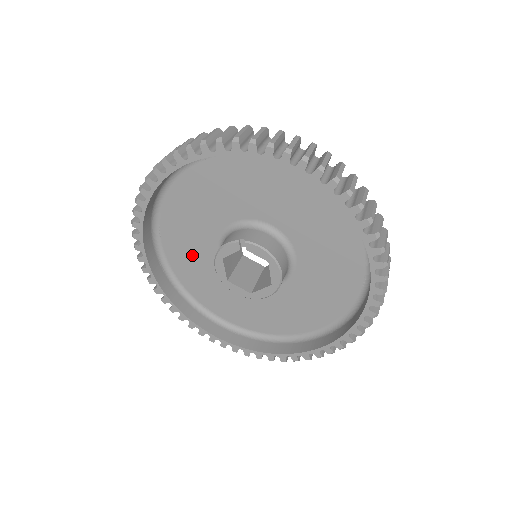
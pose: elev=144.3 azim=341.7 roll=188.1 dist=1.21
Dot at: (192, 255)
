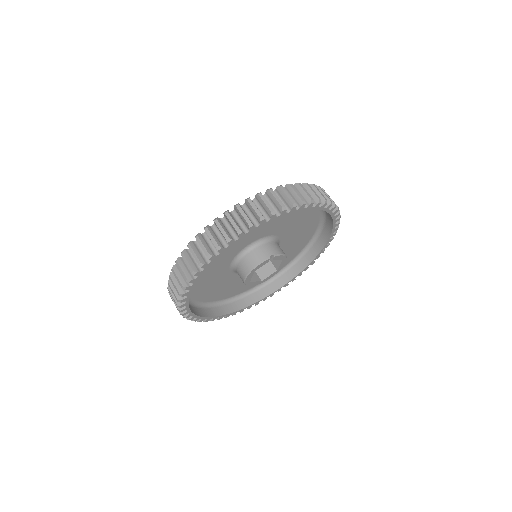
Dot at: (208, 275)
